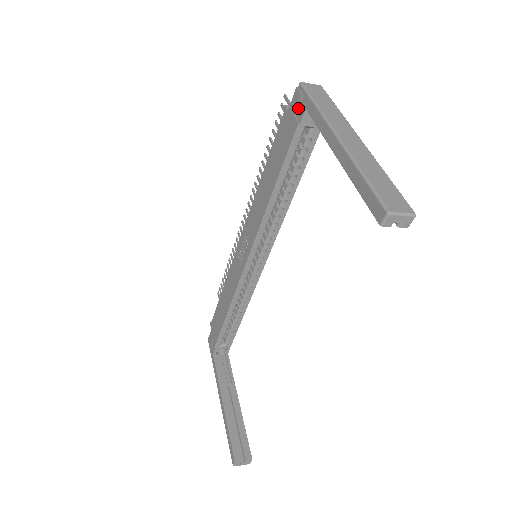
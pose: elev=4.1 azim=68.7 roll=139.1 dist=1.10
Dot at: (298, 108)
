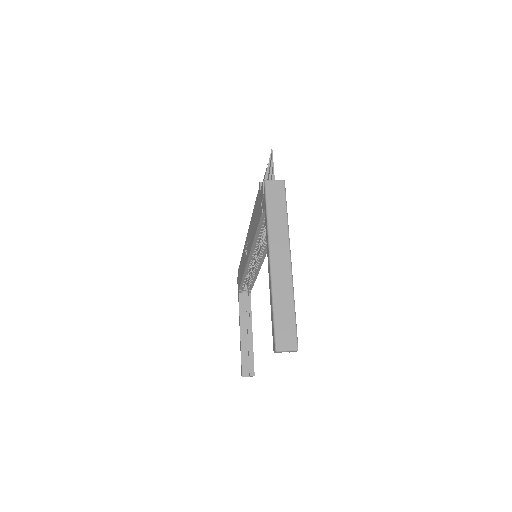
Dot at: (263, 200)
